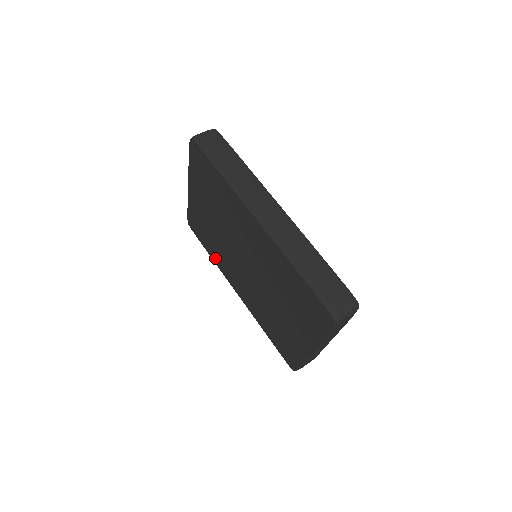
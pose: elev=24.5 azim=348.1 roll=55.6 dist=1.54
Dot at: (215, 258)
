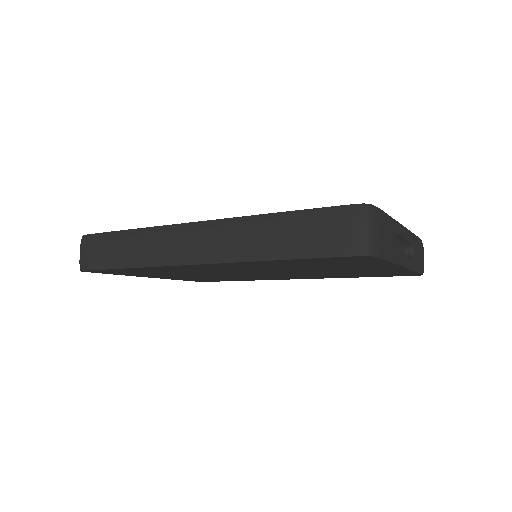
Dot at: occluded
